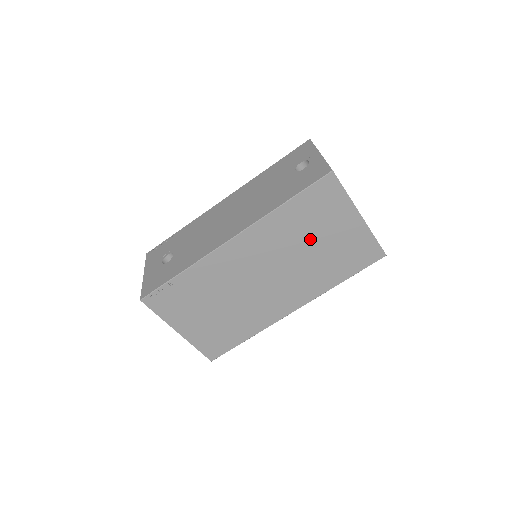
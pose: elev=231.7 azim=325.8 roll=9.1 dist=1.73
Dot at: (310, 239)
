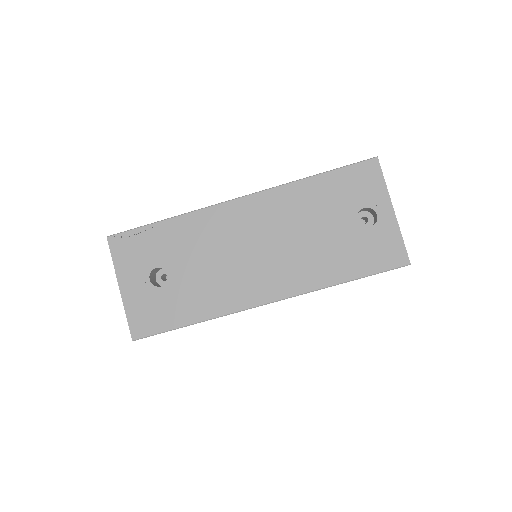
Dot at: occluded
